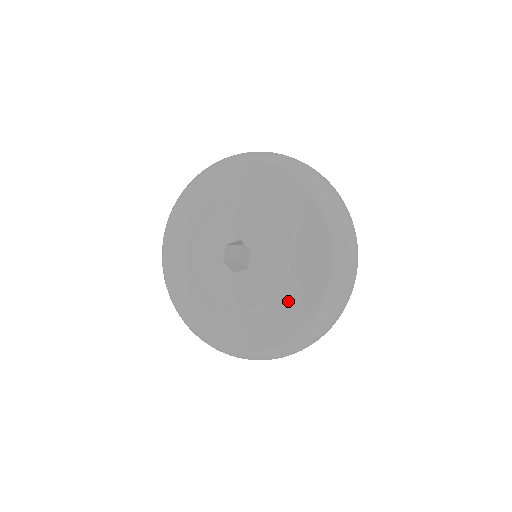
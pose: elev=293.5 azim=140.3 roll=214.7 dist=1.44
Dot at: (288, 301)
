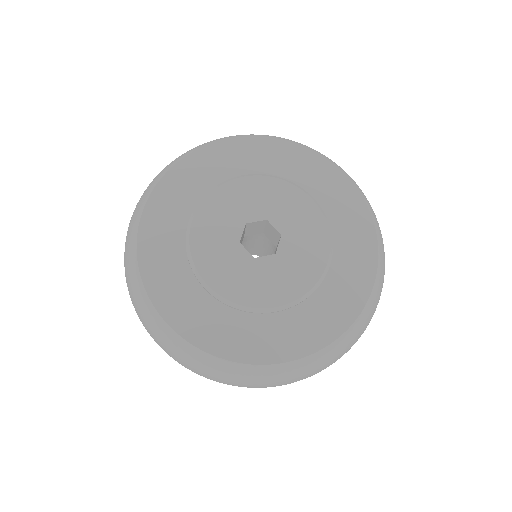
Dot at: (326, 297)
